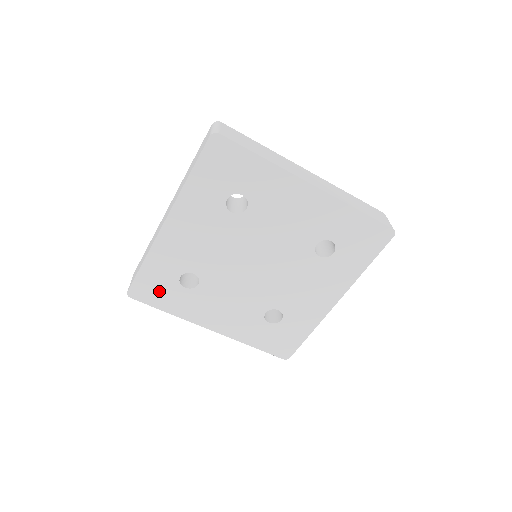
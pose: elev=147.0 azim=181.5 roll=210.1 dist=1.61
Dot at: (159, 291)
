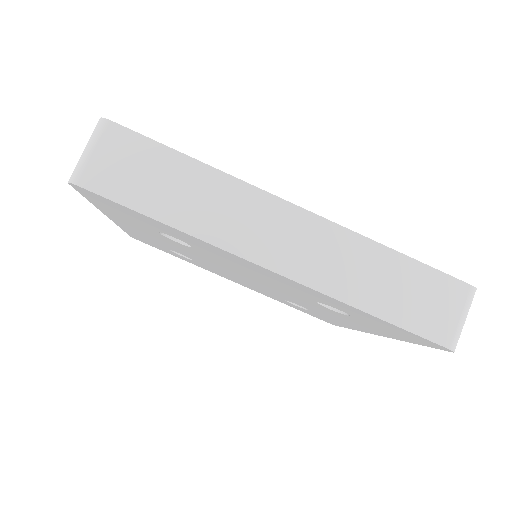
Dot at: (159, 247)
